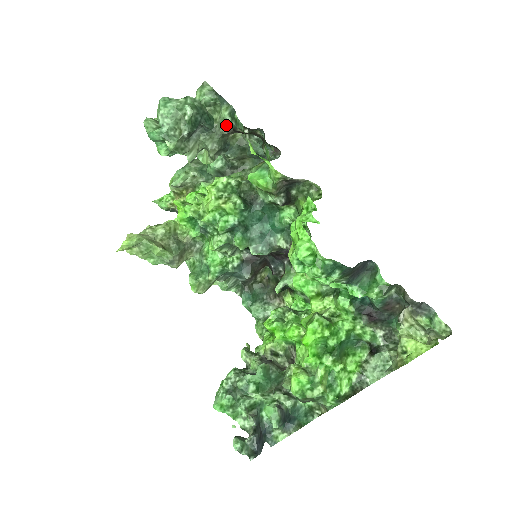
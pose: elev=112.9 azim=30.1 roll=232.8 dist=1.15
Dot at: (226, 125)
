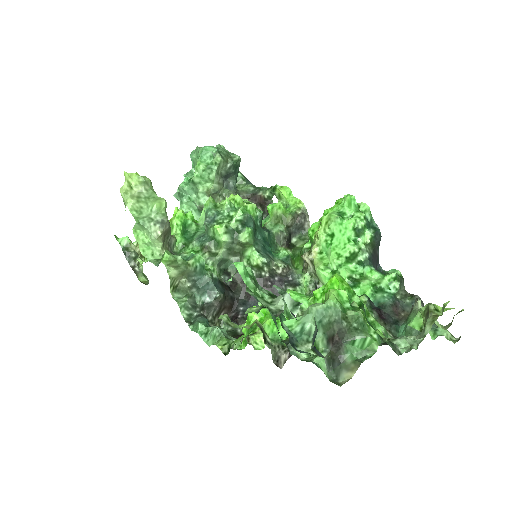
Dot at: (247, 192)
